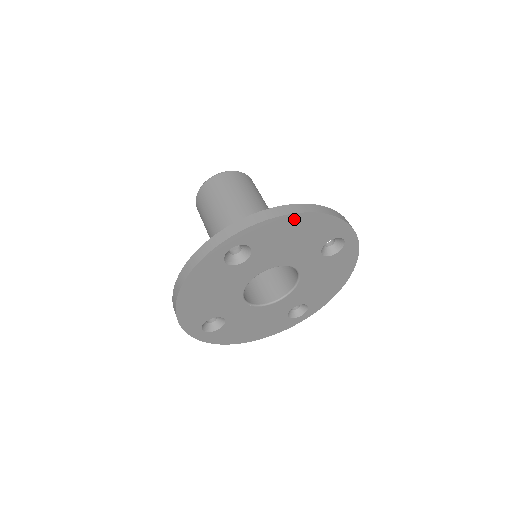
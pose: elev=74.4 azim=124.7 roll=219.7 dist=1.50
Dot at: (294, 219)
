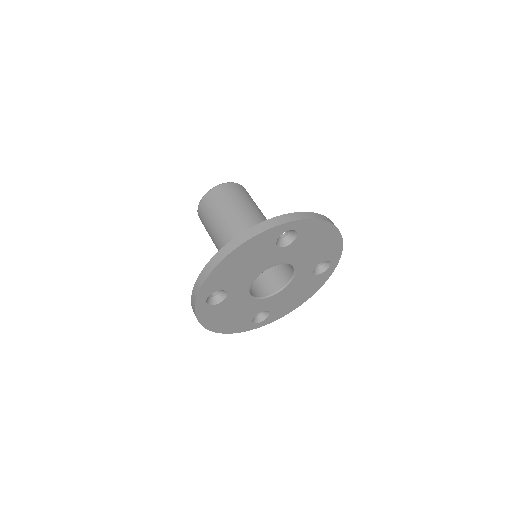
Dot at: (225, 262)
